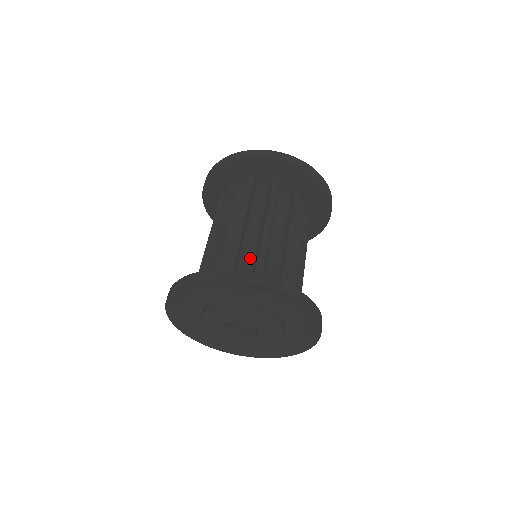
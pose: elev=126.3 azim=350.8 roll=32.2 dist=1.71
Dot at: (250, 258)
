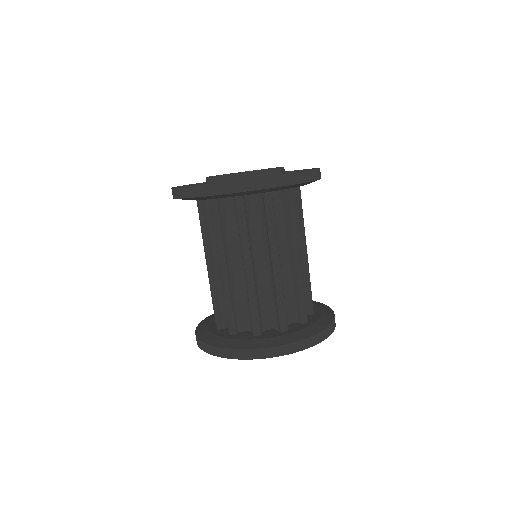
Dot at: occluded
